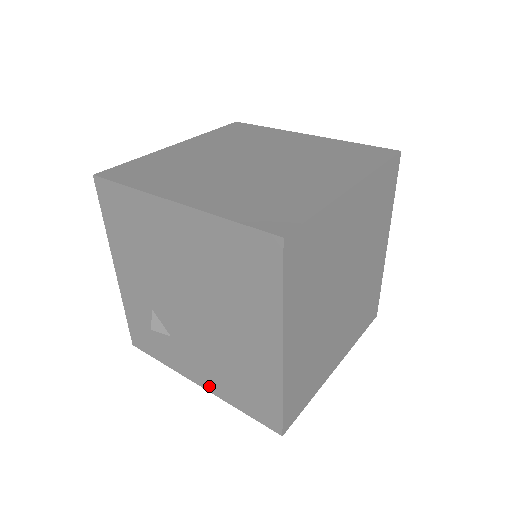
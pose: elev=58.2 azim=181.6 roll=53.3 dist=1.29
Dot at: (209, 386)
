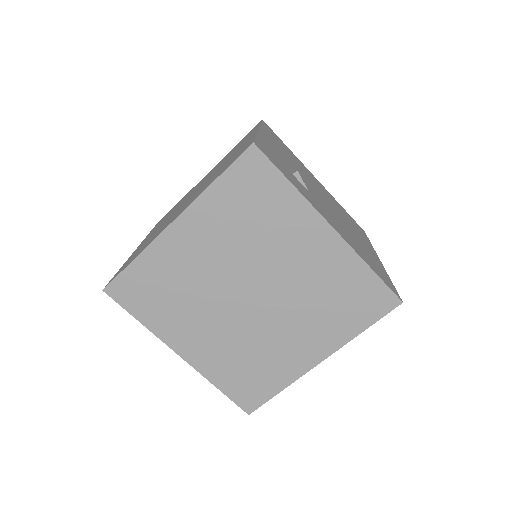
Dot at: occluded
